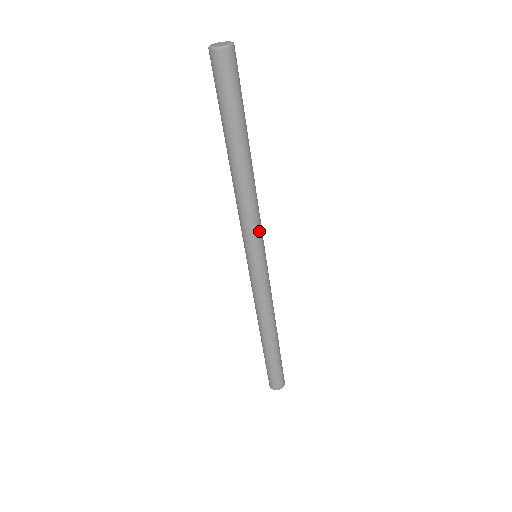
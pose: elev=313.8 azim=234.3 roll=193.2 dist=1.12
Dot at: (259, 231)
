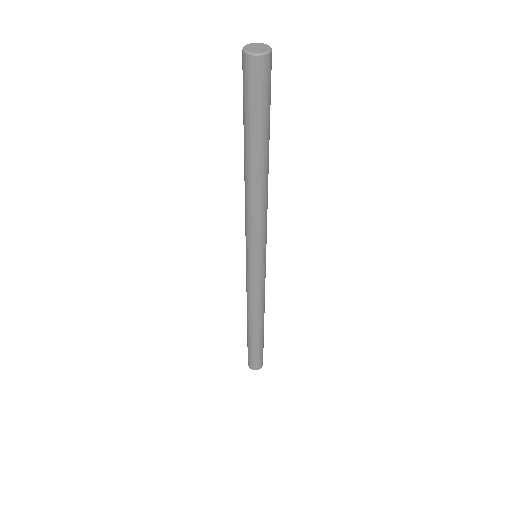
Dot at: (260, 238)
